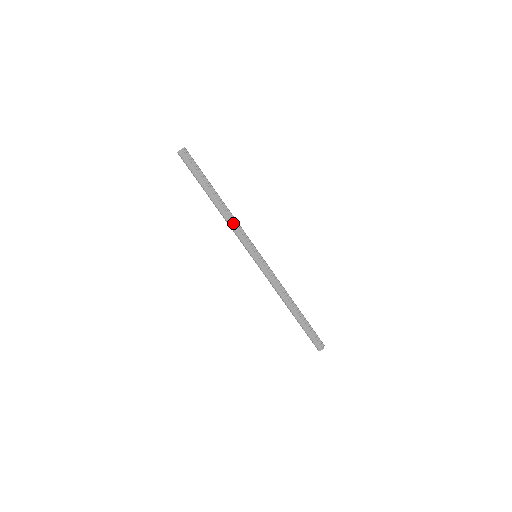
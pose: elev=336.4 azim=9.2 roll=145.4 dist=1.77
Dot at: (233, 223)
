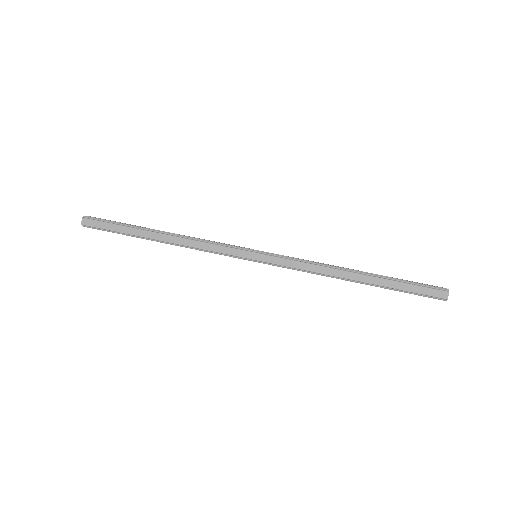
Dot at: (197, 242)
